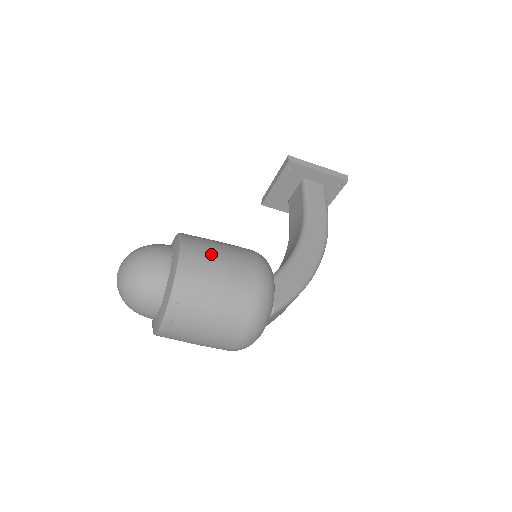
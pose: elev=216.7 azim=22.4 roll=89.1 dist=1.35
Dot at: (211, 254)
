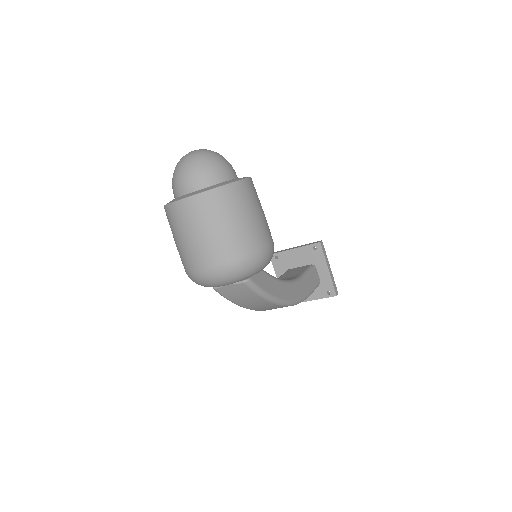
Dot at: (259, 203)
